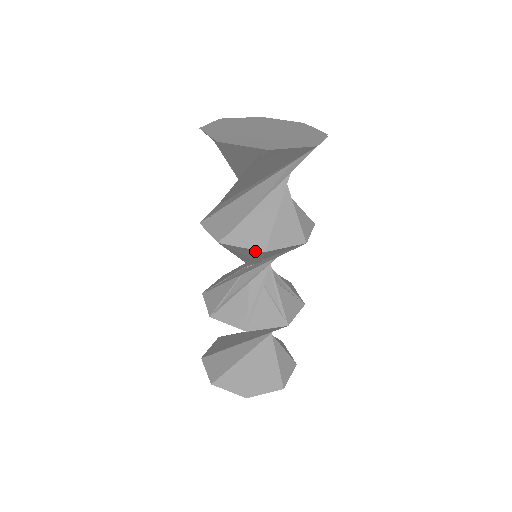
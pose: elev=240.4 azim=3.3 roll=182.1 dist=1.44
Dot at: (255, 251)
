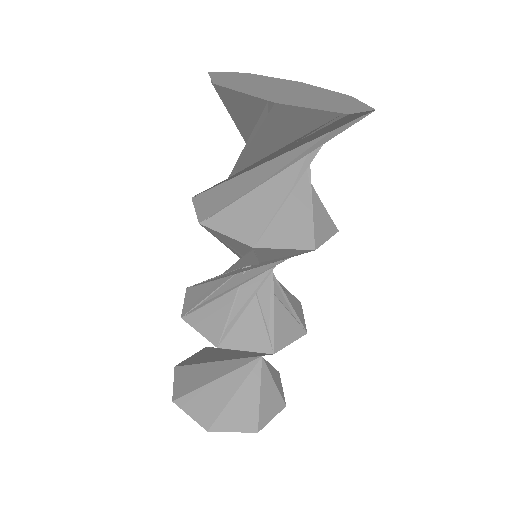
Dot at: (298, 251)
